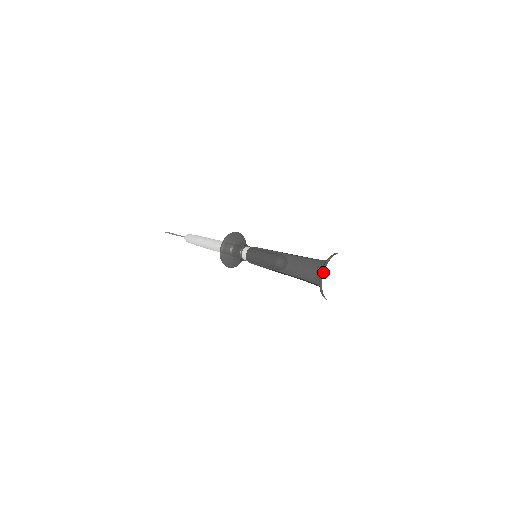
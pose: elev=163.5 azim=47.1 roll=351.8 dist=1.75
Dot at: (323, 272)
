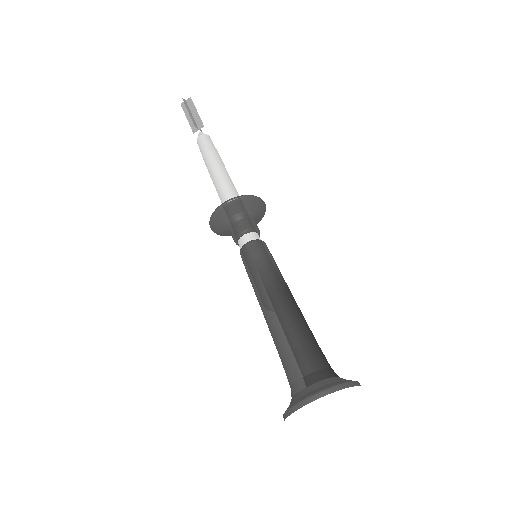
Dot at: occluded
